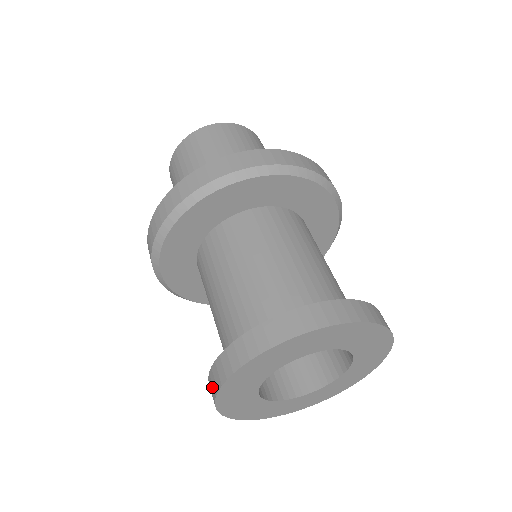
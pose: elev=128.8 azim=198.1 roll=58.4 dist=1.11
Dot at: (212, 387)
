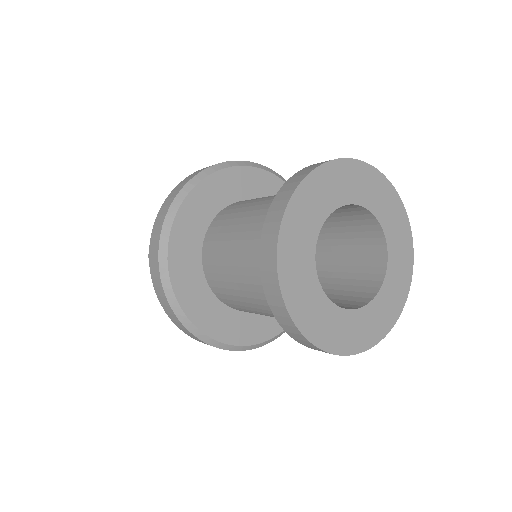
Dot at: (268, 250)
